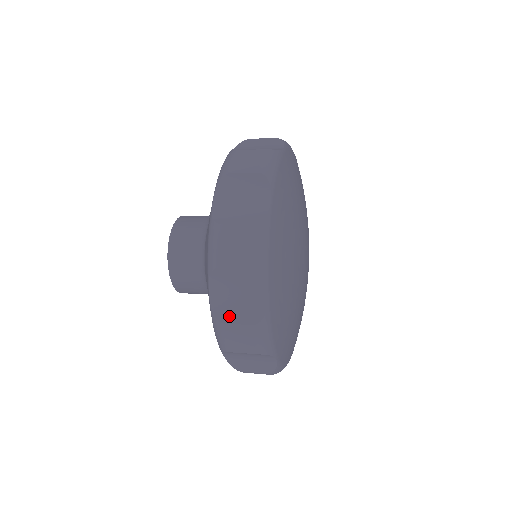
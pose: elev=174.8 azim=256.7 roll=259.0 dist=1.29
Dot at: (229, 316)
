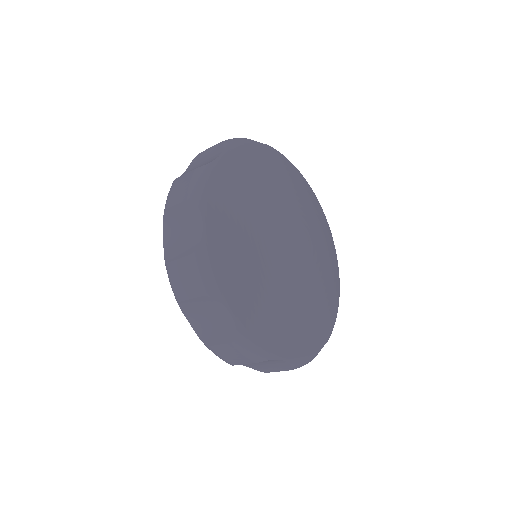
Dot at: occluded
